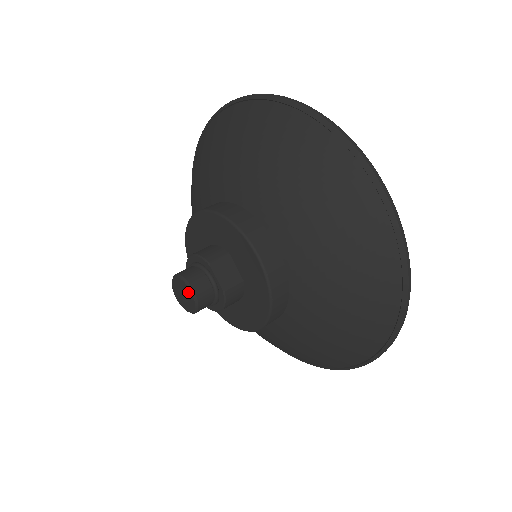
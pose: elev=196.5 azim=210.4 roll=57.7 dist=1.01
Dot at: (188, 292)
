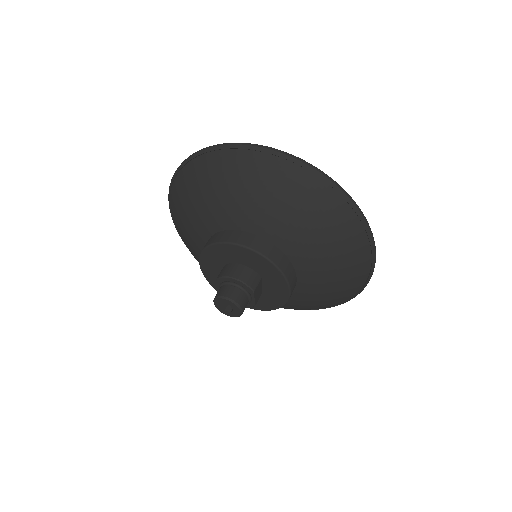
Dot at: (237, 311)
